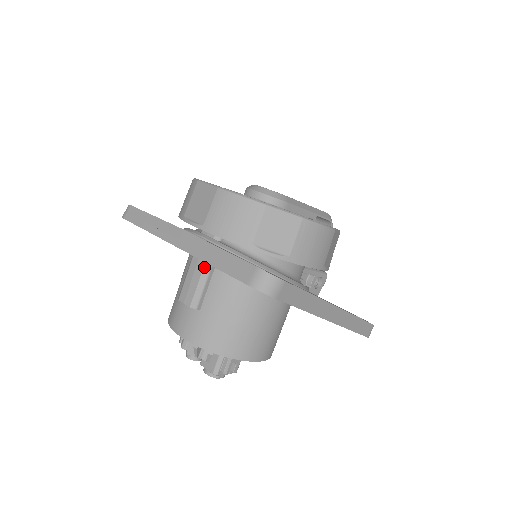
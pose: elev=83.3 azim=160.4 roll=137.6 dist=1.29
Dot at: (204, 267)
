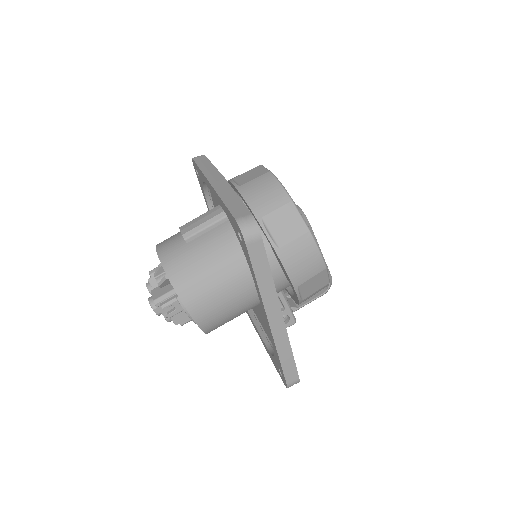
Dot at: (216, 216)
